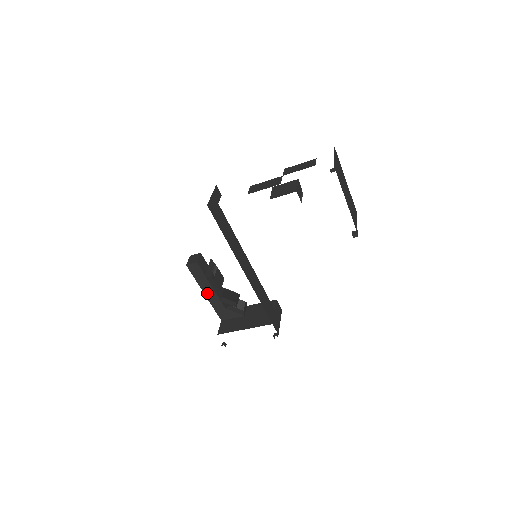
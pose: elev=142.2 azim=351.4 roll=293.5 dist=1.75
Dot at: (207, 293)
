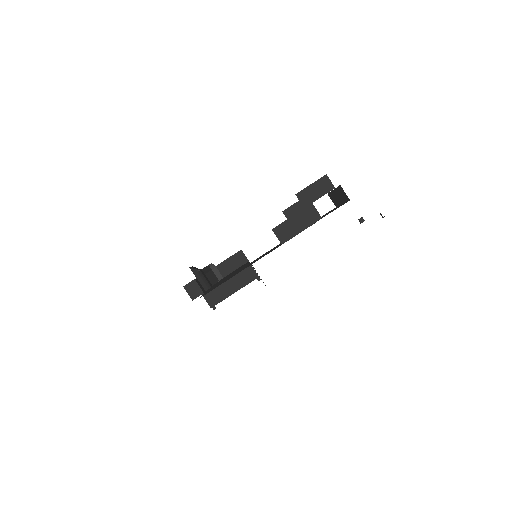
Dot at: occluded
